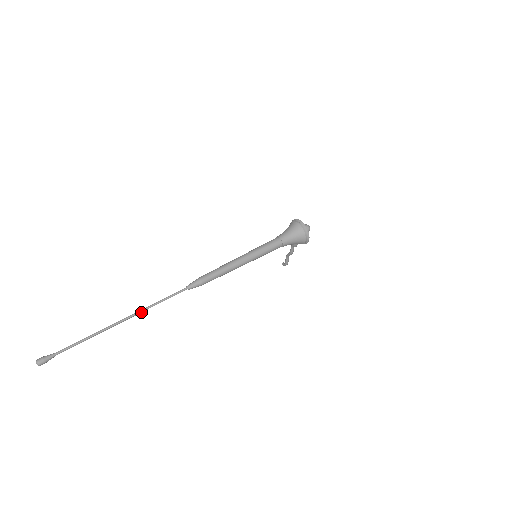
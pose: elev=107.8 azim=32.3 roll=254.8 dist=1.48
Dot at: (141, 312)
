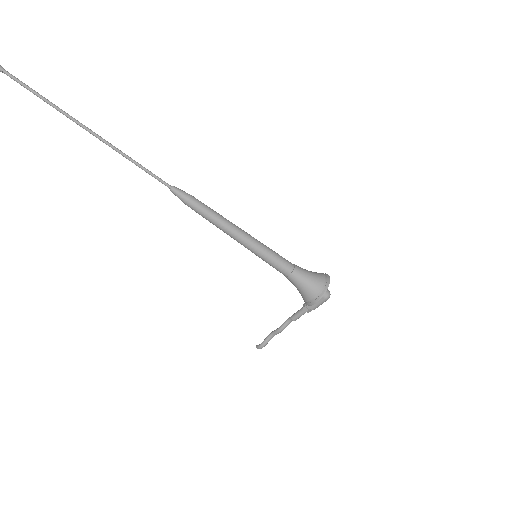
Dot at: (111, 147)
